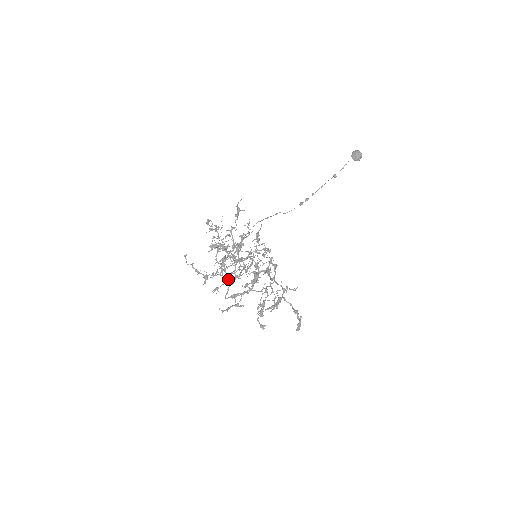
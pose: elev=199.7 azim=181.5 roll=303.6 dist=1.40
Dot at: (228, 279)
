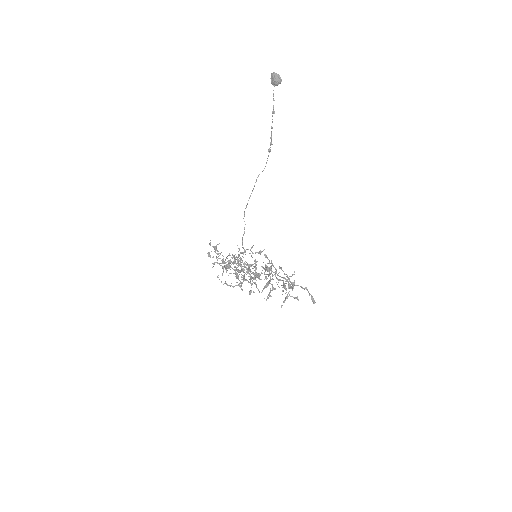
Dot at: occluded
